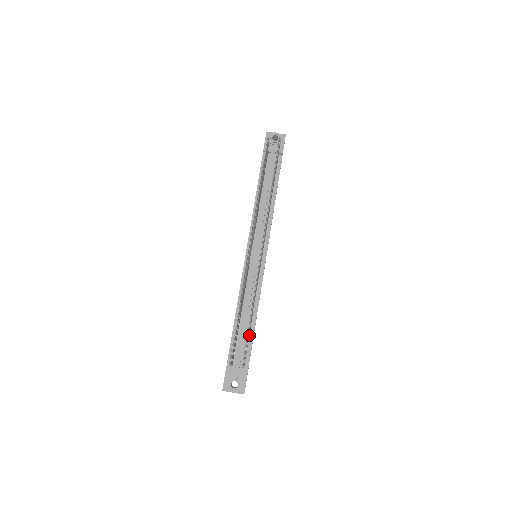
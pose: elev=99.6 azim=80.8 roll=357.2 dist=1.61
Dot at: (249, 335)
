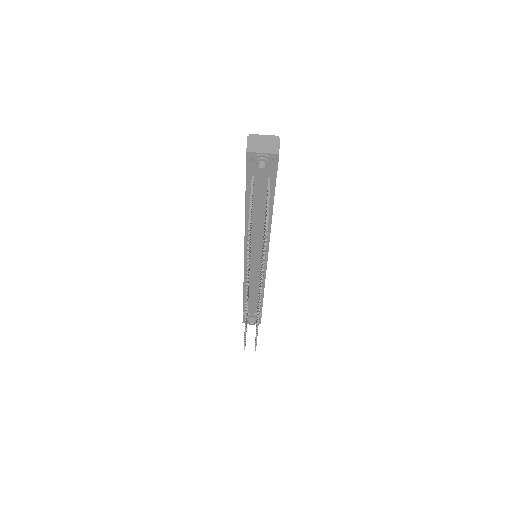
Dot at: occluded
